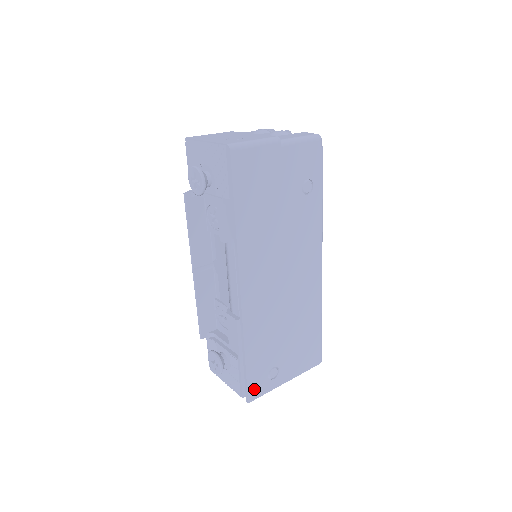
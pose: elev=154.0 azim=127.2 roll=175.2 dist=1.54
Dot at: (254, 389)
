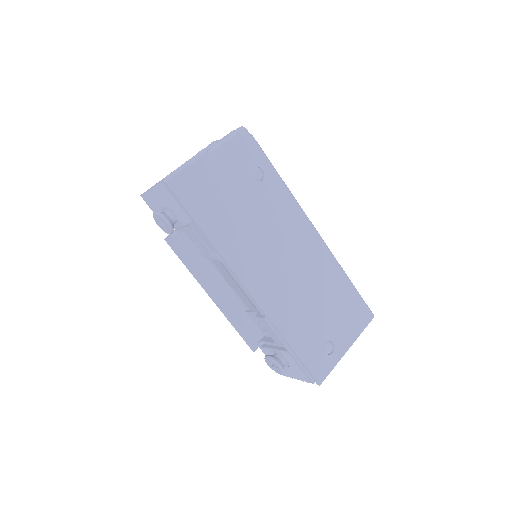
Dot at: (318, 370)
